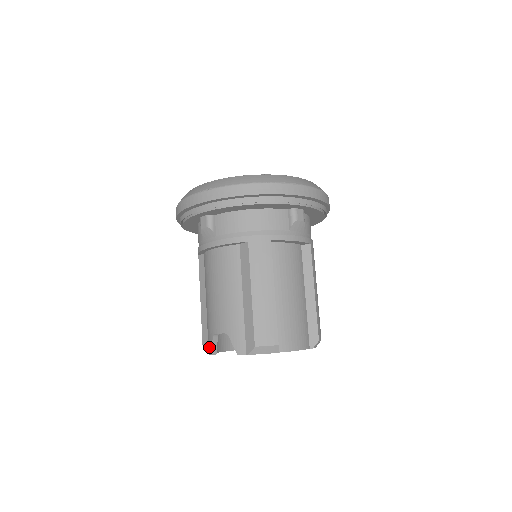
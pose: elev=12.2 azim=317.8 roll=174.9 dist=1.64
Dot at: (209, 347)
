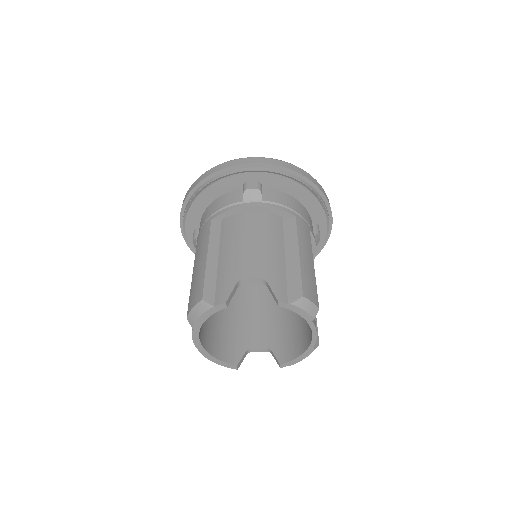
Dot at: (222, 295)
